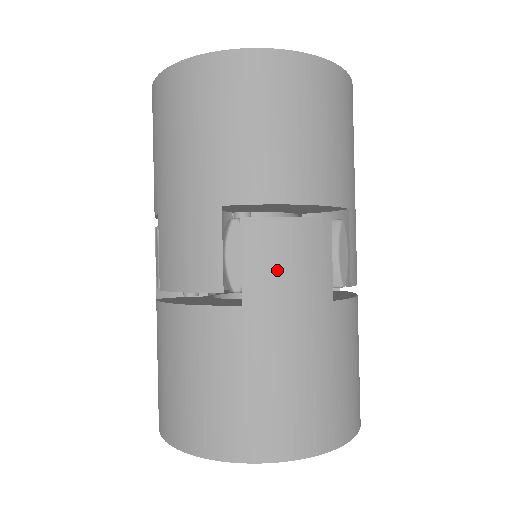
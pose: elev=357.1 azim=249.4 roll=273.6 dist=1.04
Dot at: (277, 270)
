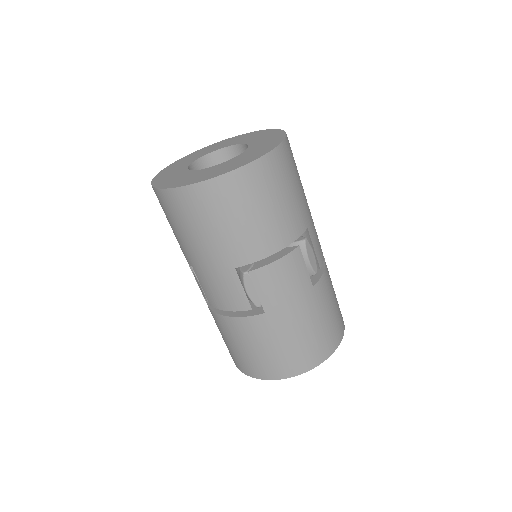
Dot at: (278, 290)
